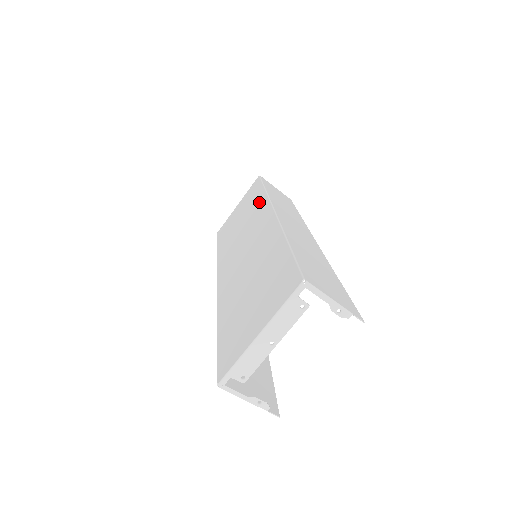
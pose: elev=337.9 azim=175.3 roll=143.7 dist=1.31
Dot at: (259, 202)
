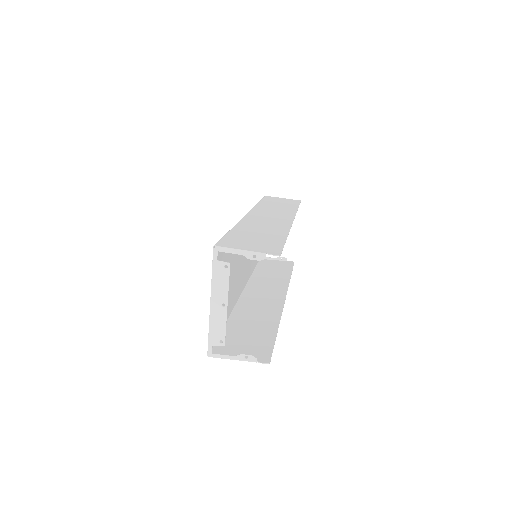
Dot at: occluded
